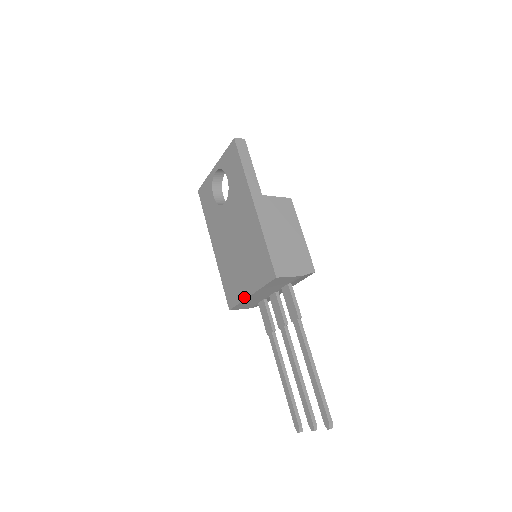
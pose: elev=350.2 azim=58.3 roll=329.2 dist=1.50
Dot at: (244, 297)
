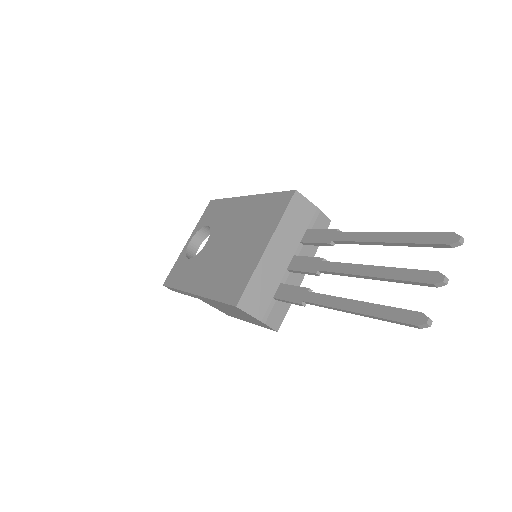
Dot at: (257, 260)
